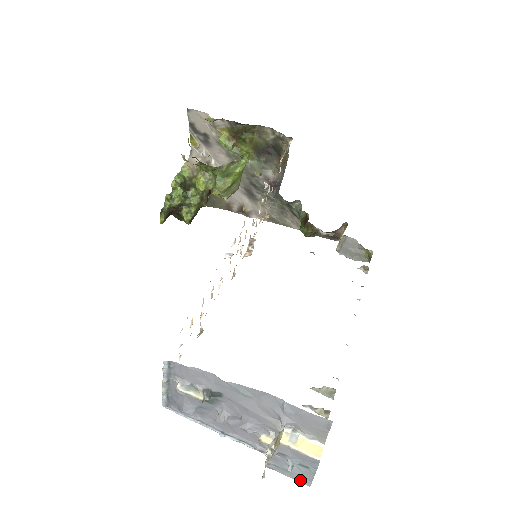
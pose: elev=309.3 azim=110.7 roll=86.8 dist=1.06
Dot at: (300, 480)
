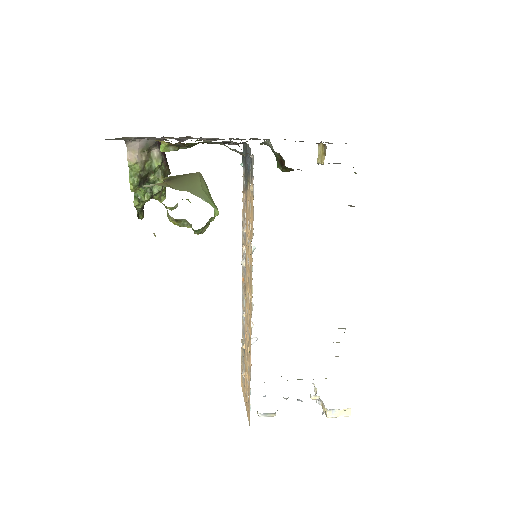
Dot at: occluded
